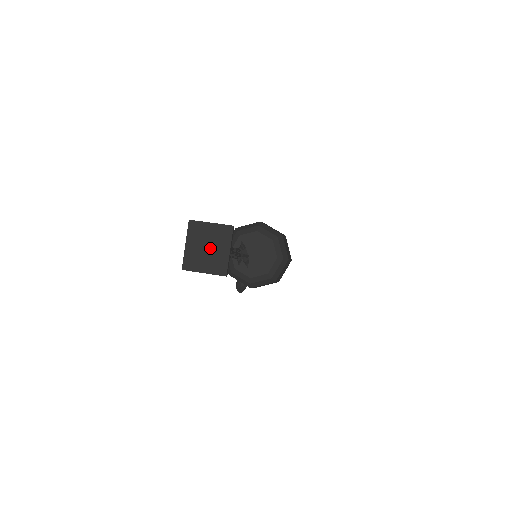
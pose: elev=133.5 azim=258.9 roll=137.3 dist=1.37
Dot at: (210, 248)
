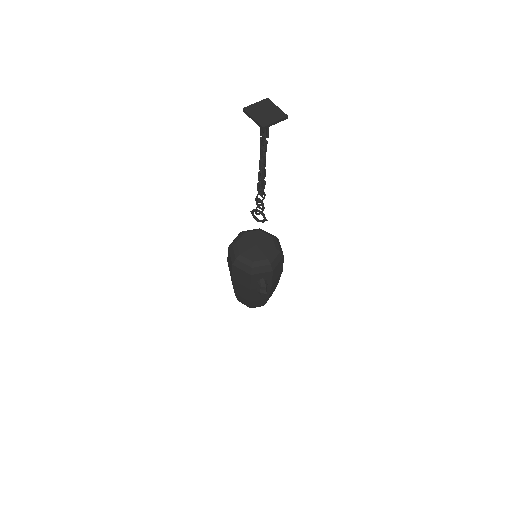
Dot at: (267, 111)
